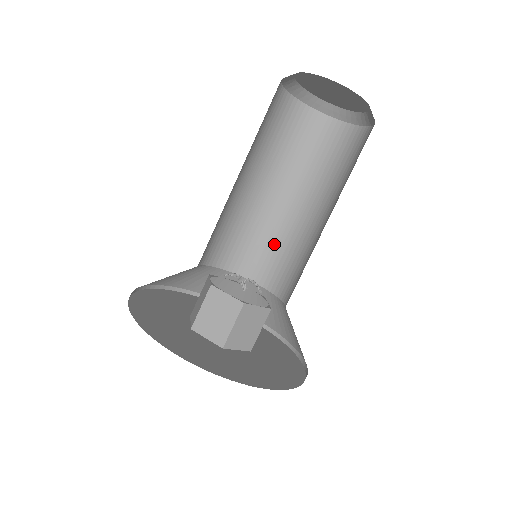
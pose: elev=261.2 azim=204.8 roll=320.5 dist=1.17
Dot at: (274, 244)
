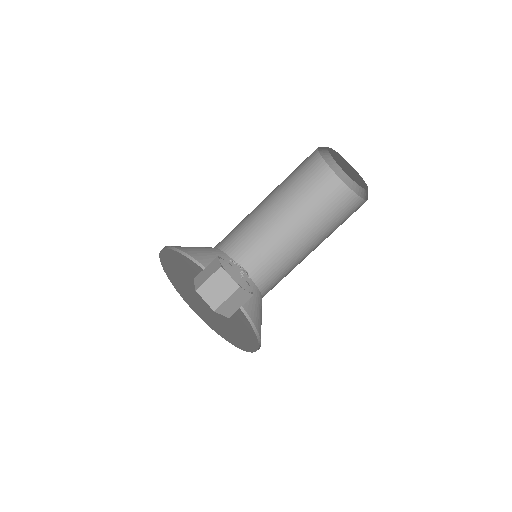
Dot at: (267, 249)
